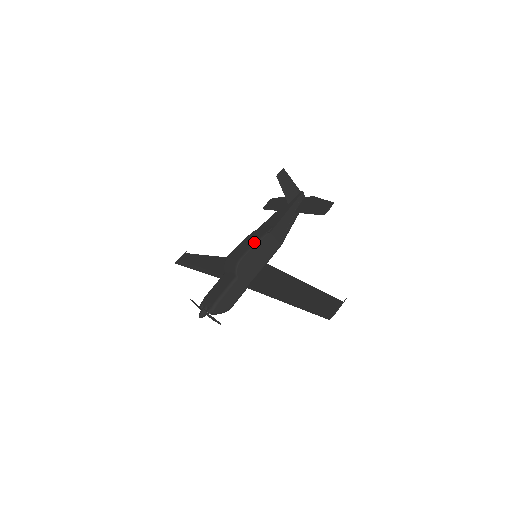
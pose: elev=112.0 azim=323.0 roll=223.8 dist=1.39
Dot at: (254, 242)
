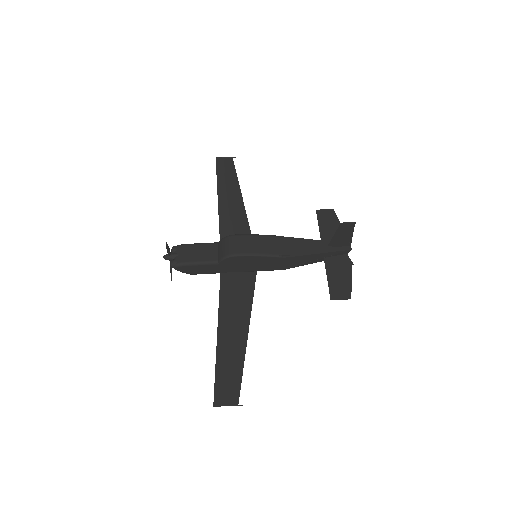
Dot at: (261, 253)
